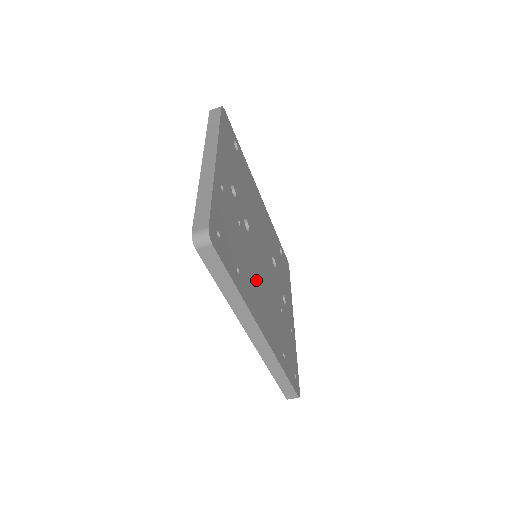
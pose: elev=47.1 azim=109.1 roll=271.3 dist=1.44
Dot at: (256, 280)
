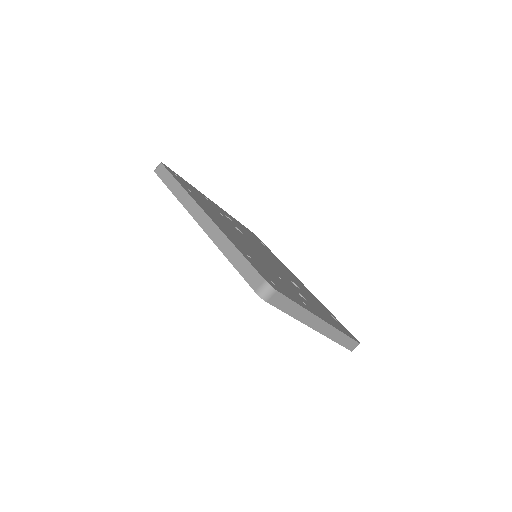
Dot at: (225, 224)
